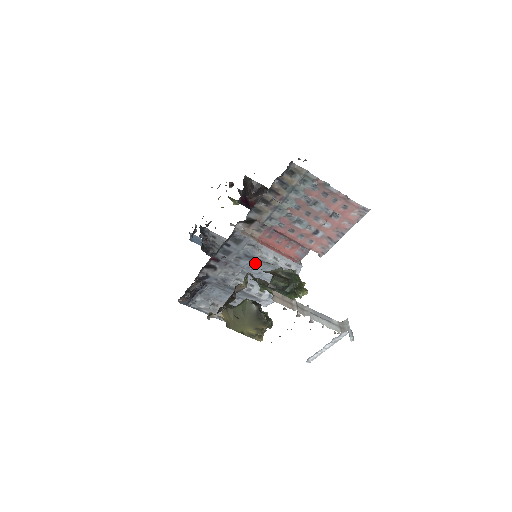
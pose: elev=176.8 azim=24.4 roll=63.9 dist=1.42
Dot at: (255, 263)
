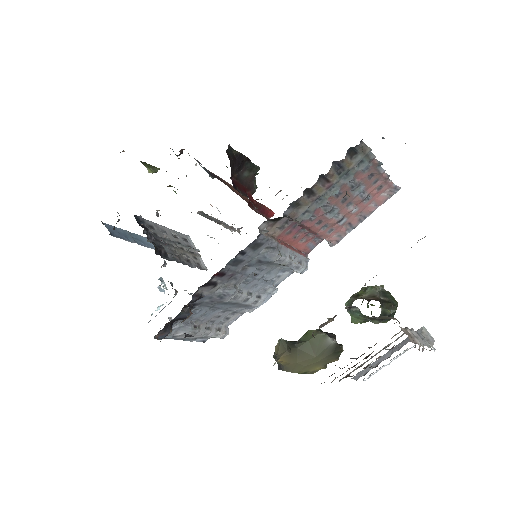
Dot at: (264, 267)
